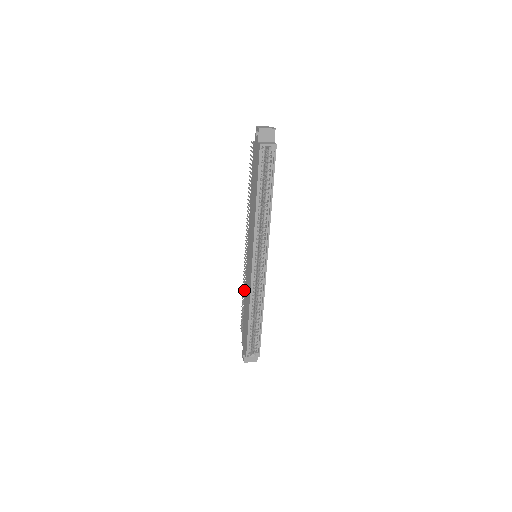
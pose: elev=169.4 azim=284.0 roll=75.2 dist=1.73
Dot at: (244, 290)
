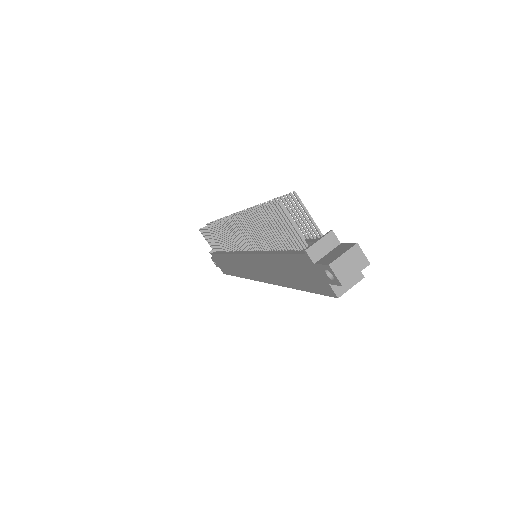
Dot at: (215, 233)
